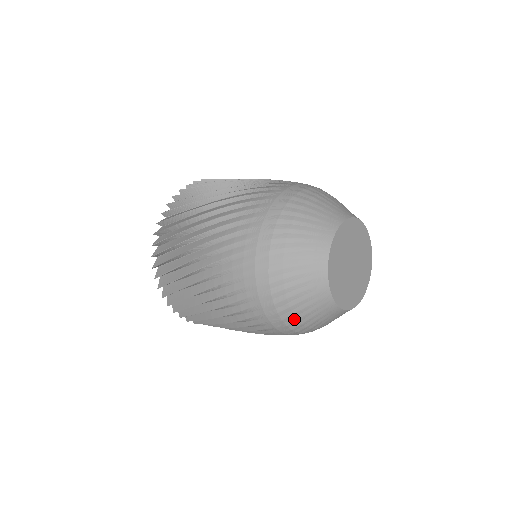
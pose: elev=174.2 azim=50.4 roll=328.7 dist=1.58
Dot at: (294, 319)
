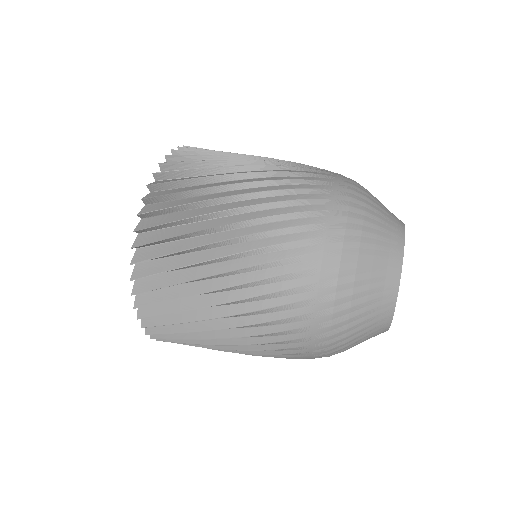
Dot at: (343, 336)
